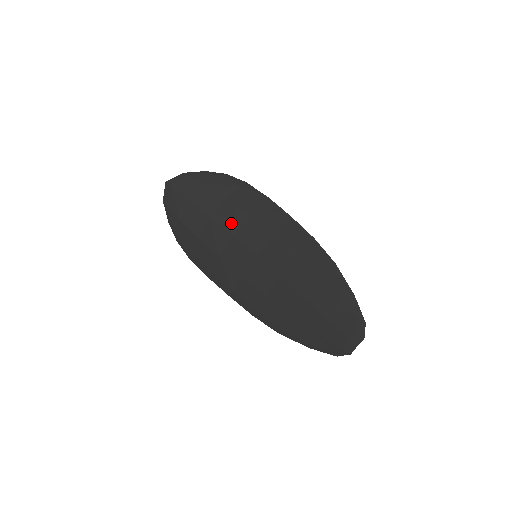
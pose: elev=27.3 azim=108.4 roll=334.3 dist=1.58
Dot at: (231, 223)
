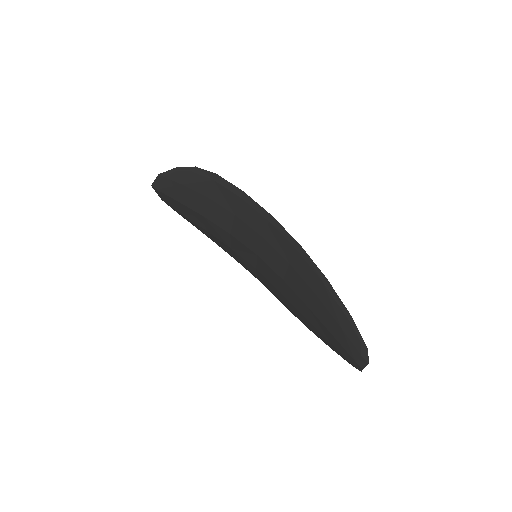
Dot at: (222, 222)
